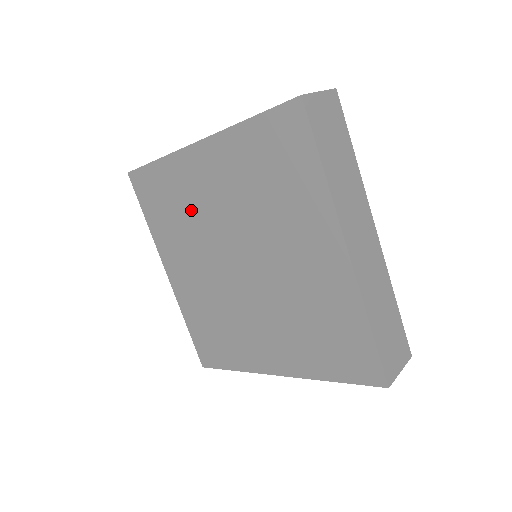
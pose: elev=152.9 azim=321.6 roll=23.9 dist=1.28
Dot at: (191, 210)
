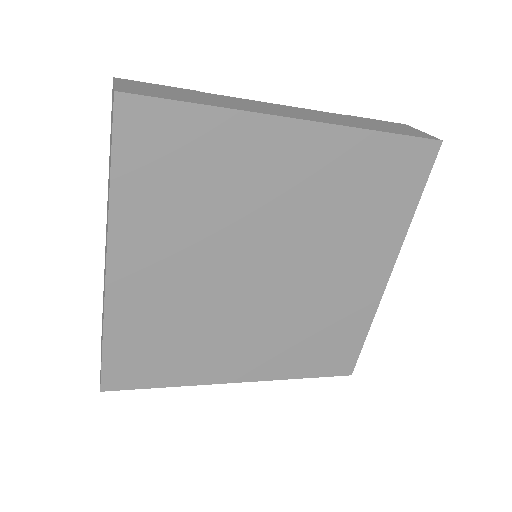
Dot at: (230, 194)
